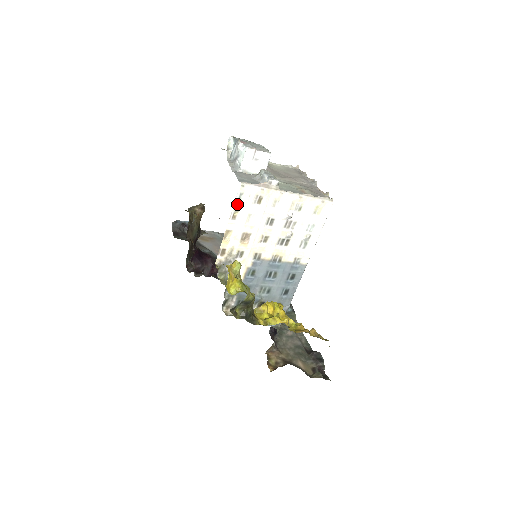
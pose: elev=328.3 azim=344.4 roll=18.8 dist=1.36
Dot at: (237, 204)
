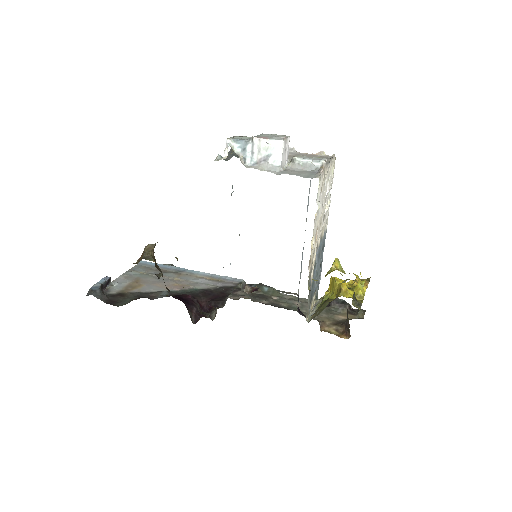
Dot at: (318, 203)
